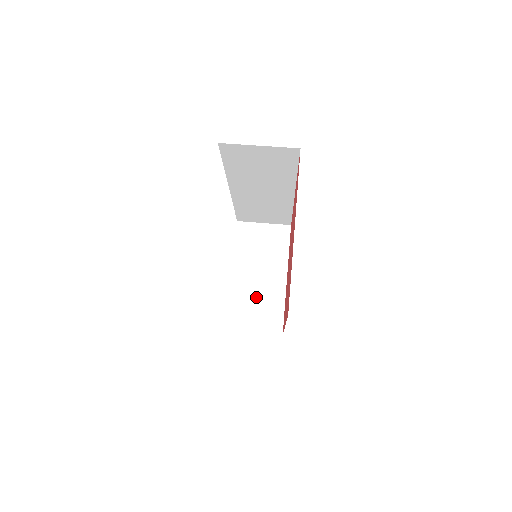
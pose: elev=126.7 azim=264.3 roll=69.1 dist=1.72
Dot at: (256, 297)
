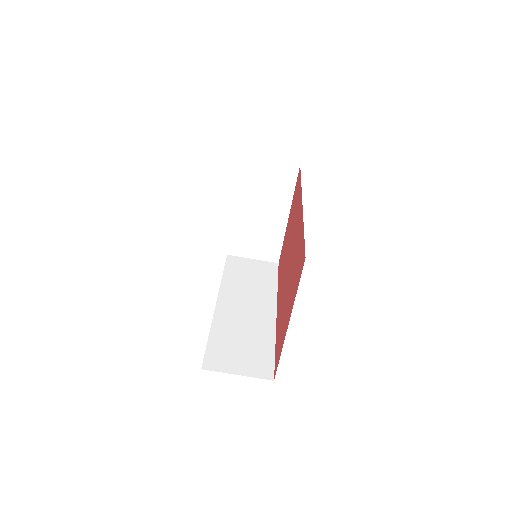
Dot at: (257, 231)
